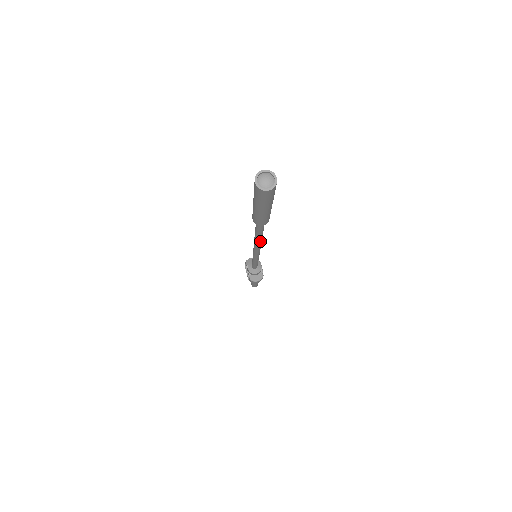
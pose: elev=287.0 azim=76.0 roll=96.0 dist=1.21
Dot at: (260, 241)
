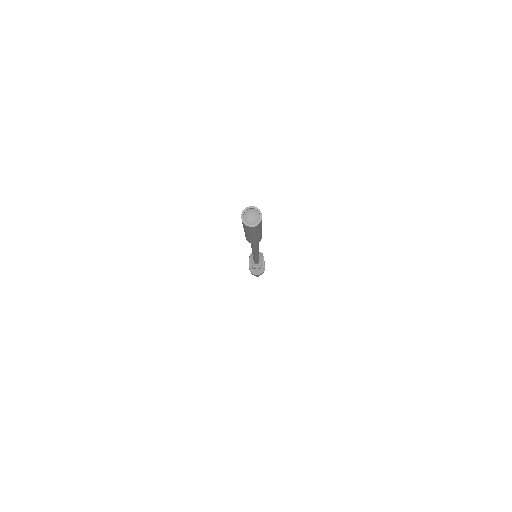
Dot at: (256, 249)
